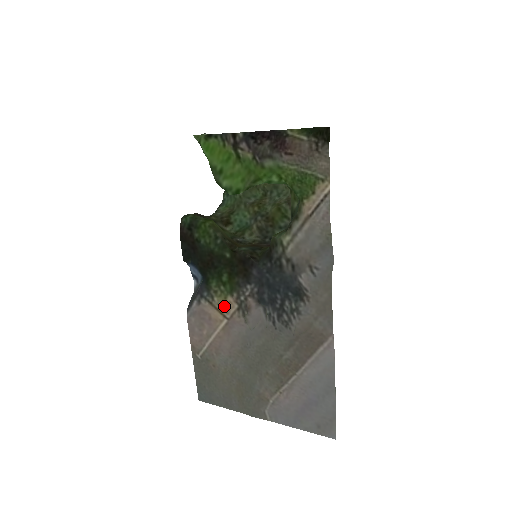
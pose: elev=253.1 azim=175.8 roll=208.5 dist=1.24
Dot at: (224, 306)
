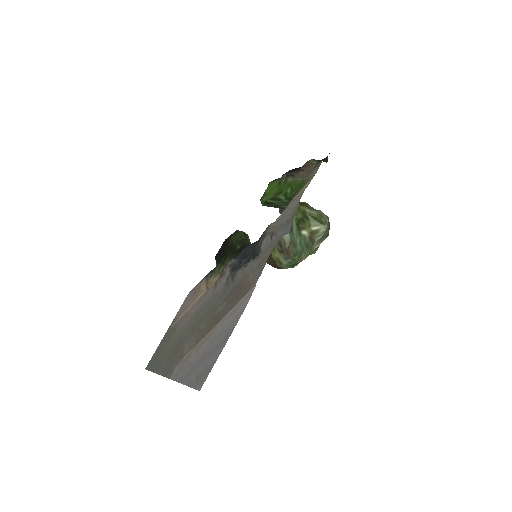
Dot at: (212, 281)
